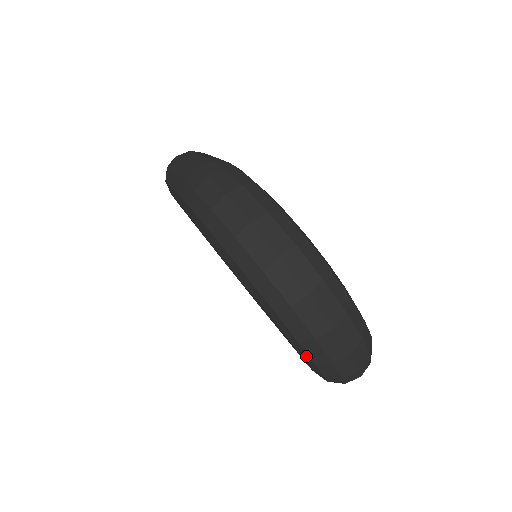
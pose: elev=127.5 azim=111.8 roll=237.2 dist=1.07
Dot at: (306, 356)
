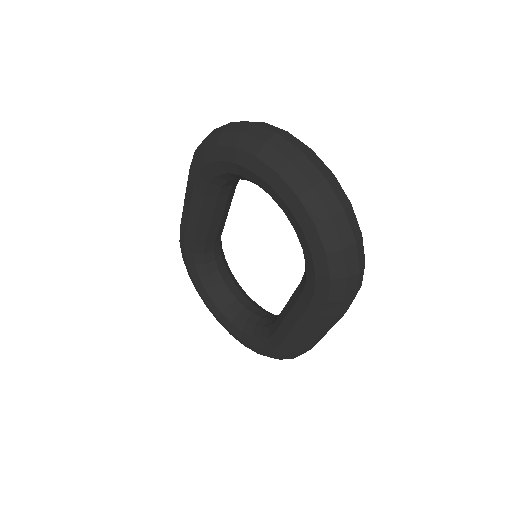
Dot at: (291, 197)
